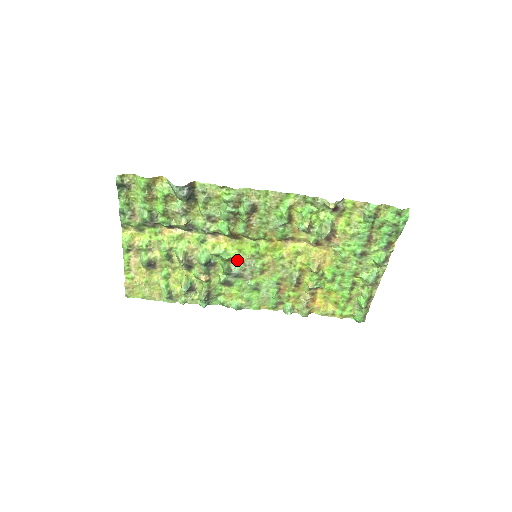
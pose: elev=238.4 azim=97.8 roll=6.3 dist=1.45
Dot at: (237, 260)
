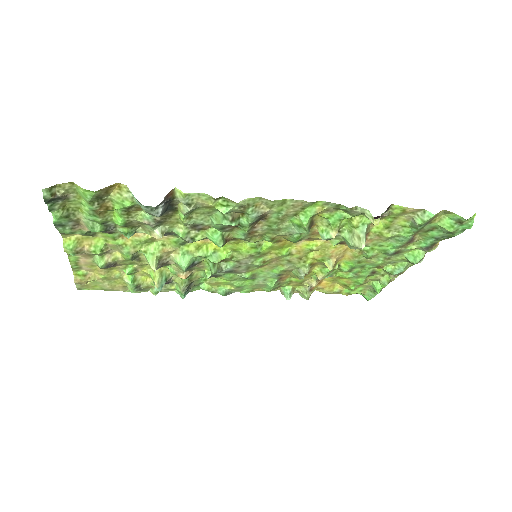
Dot at: (230, 259)
